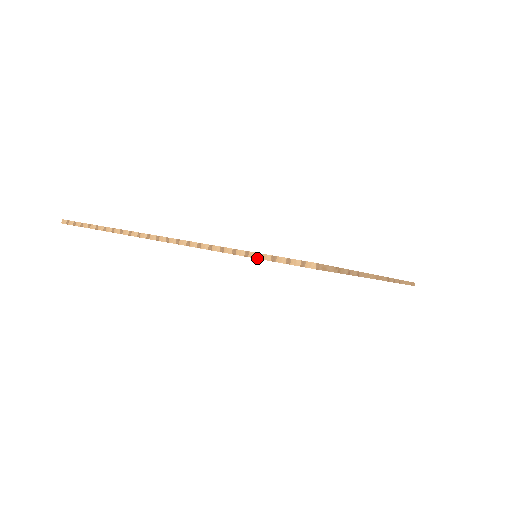
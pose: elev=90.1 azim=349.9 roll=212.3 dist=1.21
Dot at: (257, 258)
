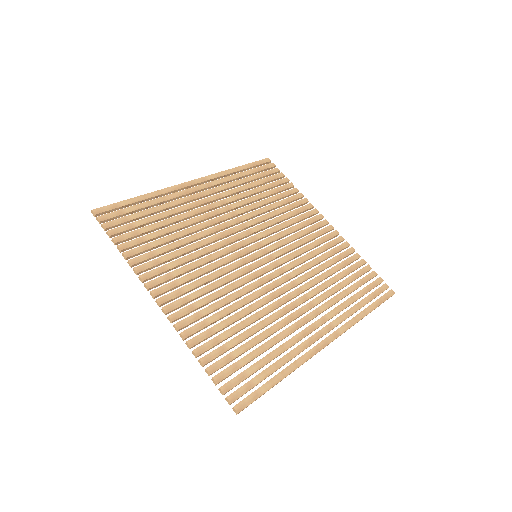
Dot at: occluded
